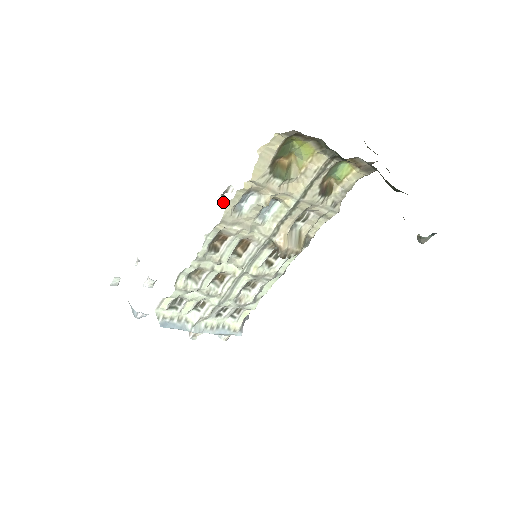
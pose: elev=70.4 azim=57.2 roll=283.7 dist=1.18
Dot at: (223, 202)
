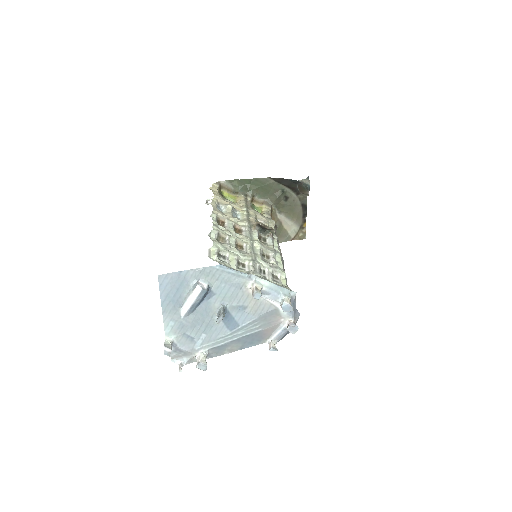
Dot at: occluded
